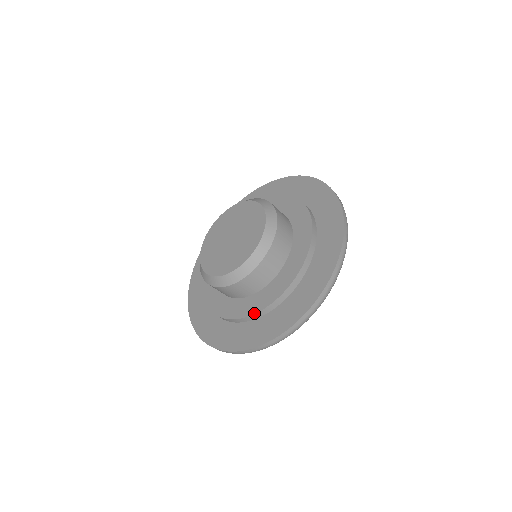
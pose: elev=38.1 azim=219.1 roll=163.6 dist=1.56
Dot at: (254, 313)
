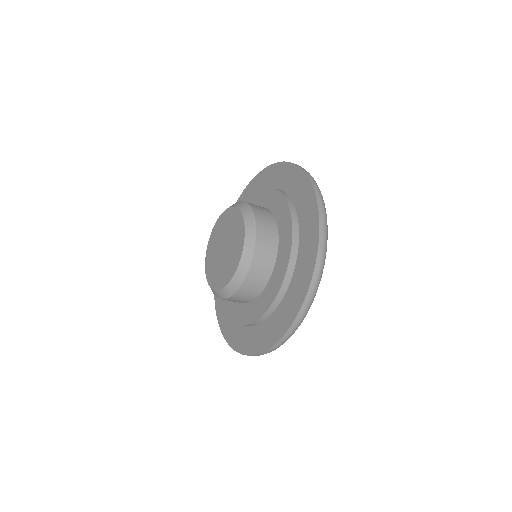
Dot at: (246, 324)
